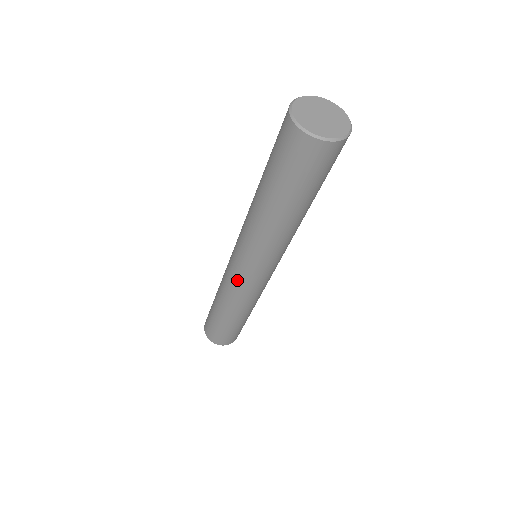
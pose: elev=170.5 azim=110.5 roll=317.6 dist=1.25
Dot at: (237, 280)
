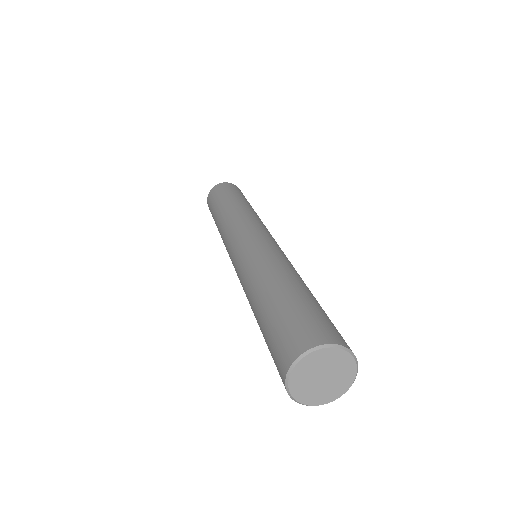
Dot at: occluded
